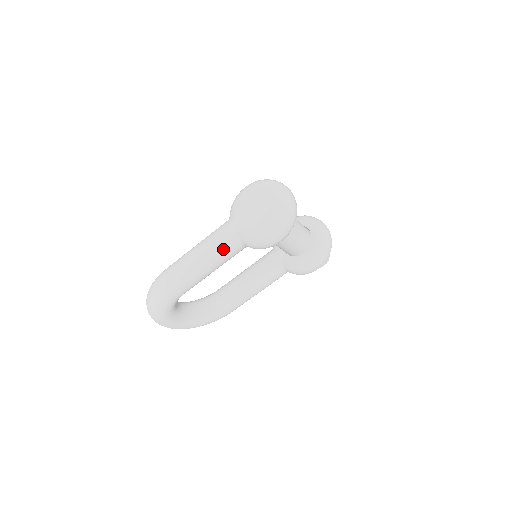
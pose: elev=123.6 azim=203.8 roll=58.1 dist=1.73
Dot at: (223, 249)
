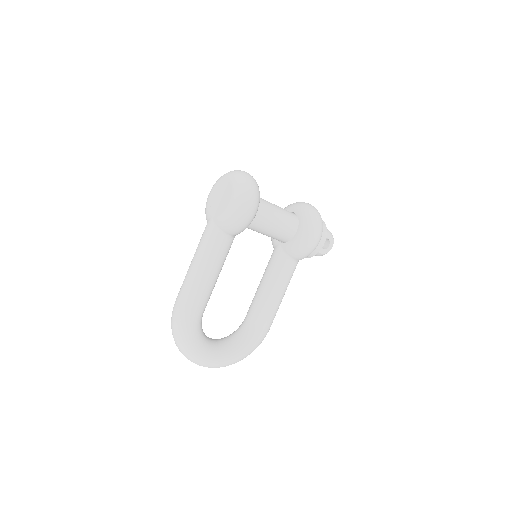
Dot at: (211, 248)
